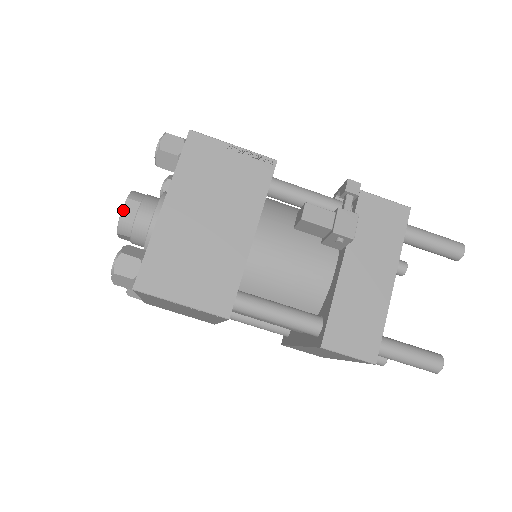
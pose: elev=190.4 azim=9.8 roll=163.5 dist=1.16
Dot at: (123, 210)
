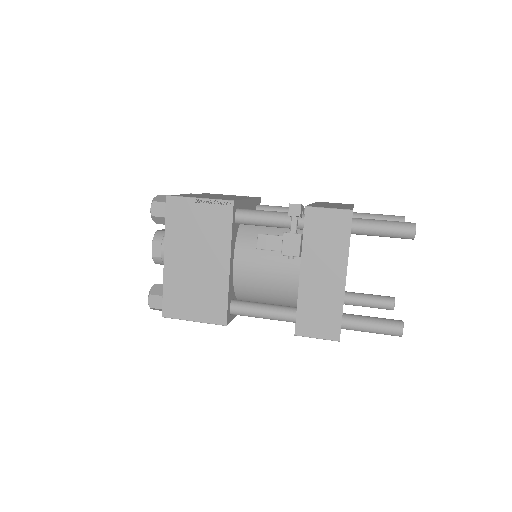
Dot at: (152, 250)
